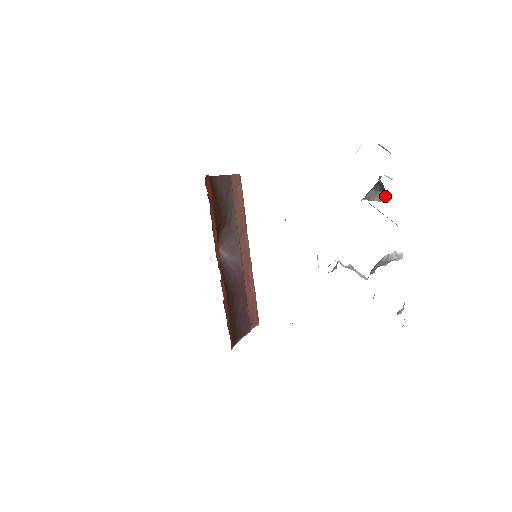
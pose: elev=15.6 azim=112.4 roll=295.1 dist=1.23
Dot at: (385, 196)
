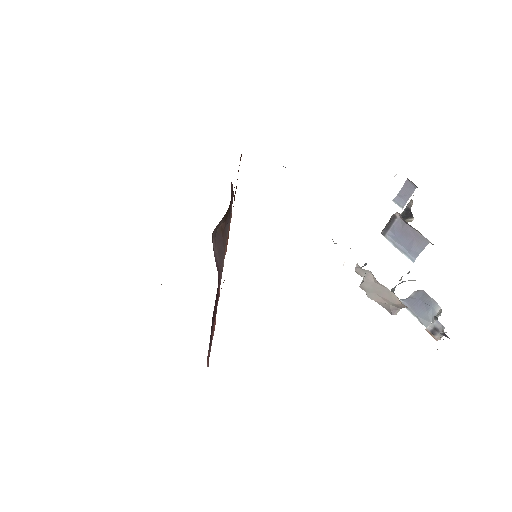
Dot at: (412, 220)
